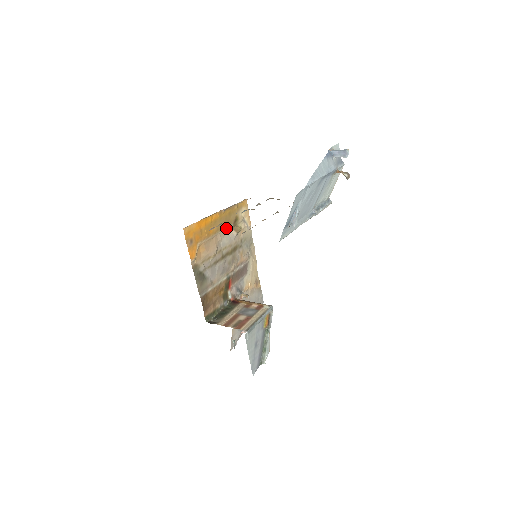
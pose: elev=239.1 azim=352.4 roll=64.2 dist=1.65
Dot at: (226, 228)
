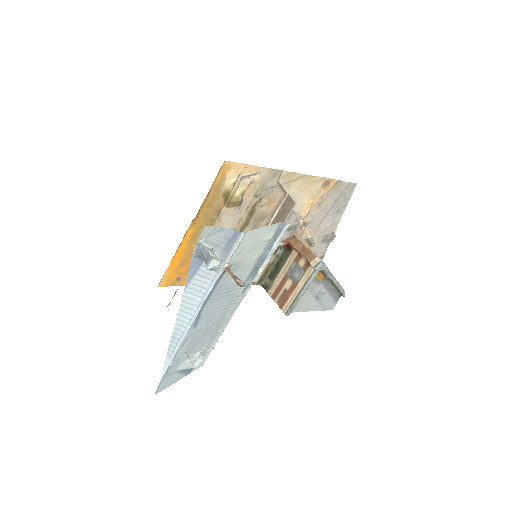
Dot at: (218, 218)
